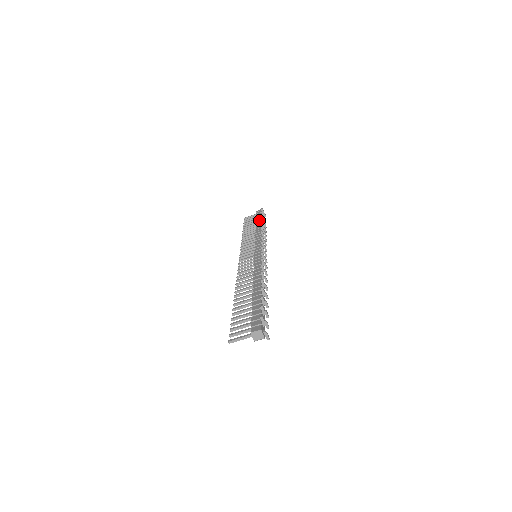
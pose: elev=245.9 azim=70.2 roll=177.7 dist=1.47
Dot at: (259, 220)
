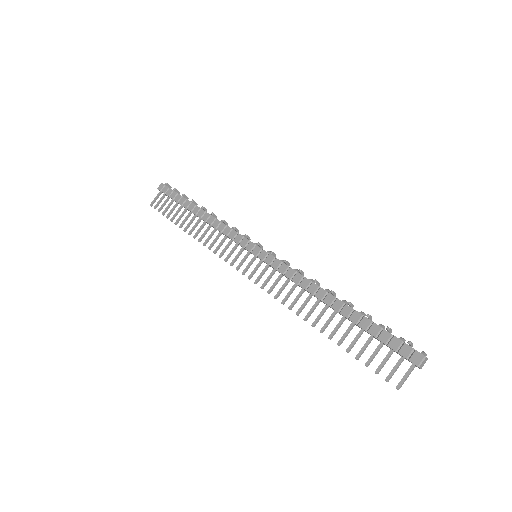
Dot at: (185, 202)
